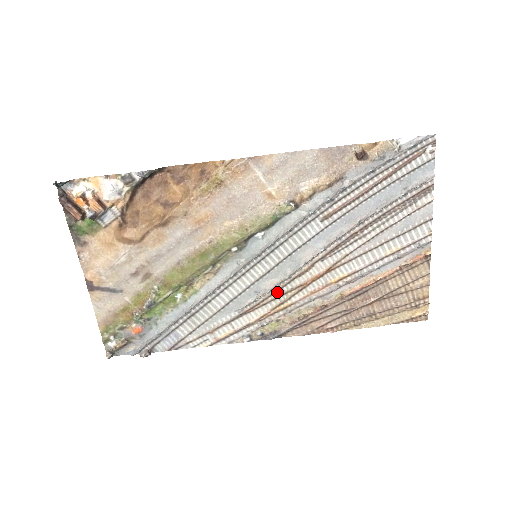
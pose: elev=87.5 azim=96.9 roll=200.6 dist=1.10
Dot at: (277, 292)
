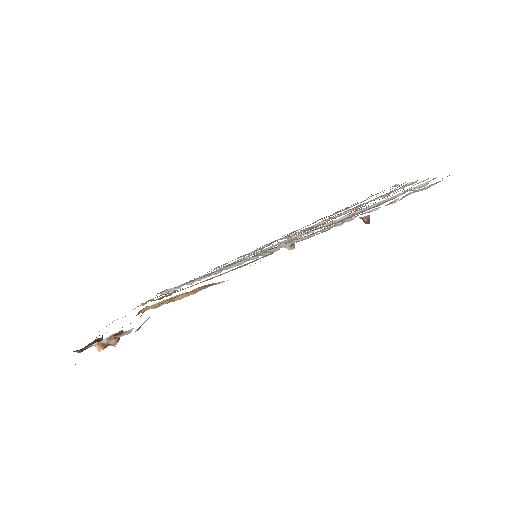
Dot at: occluded
